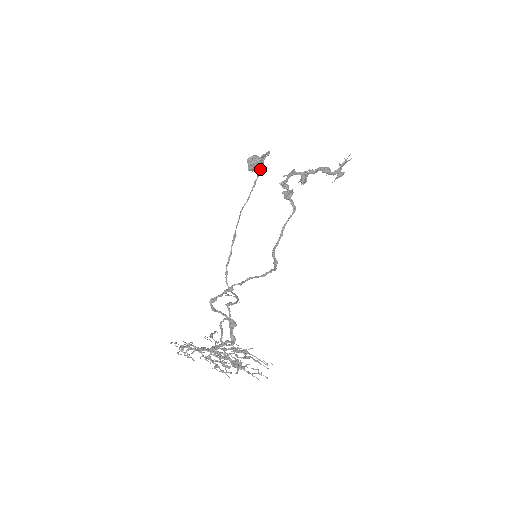
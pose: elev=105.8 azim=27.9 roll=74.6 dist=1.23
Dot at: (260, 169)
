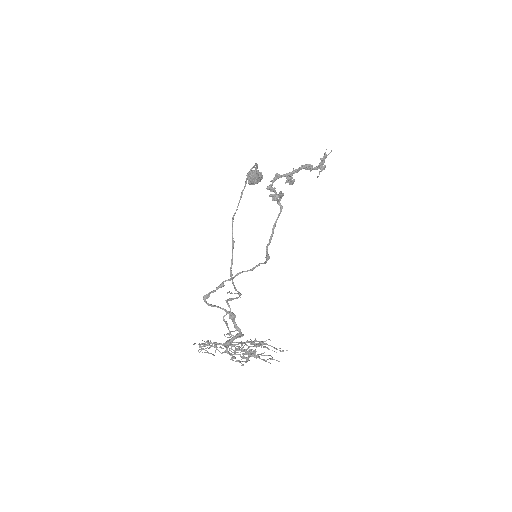
Dot at: (246, 180)
